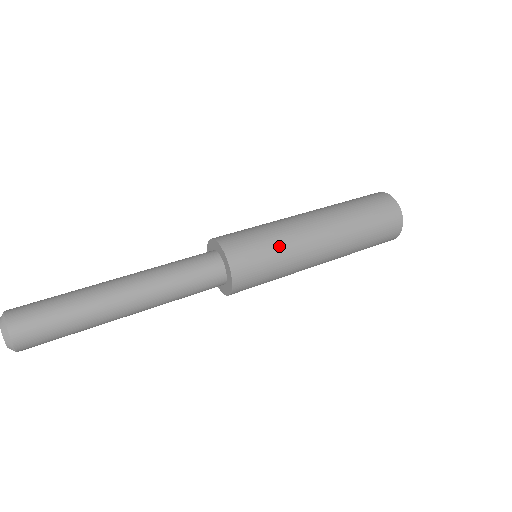
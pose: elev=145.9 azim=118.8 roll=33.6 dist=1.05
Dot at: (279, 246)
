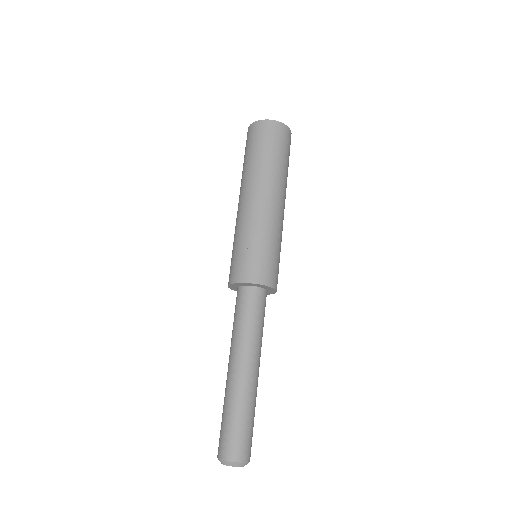
Dot at: (278, 243)
